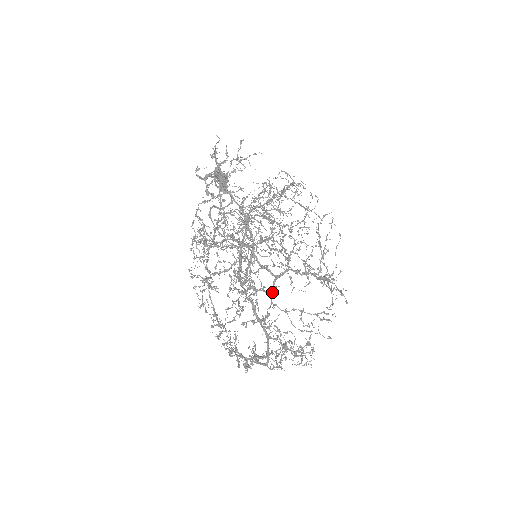
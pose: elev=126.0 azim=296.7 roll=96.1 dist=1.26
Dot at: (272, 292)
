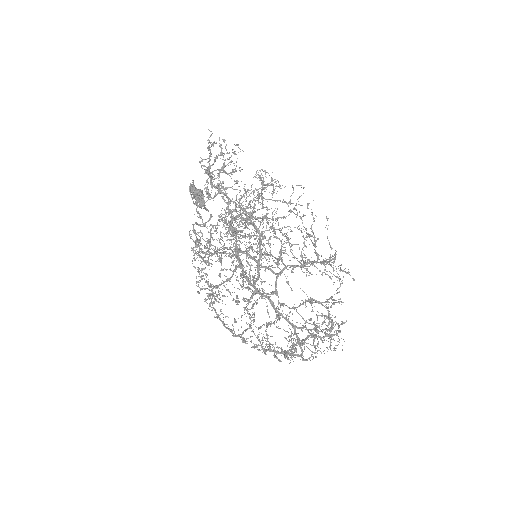
Dot at: (276, 292)
